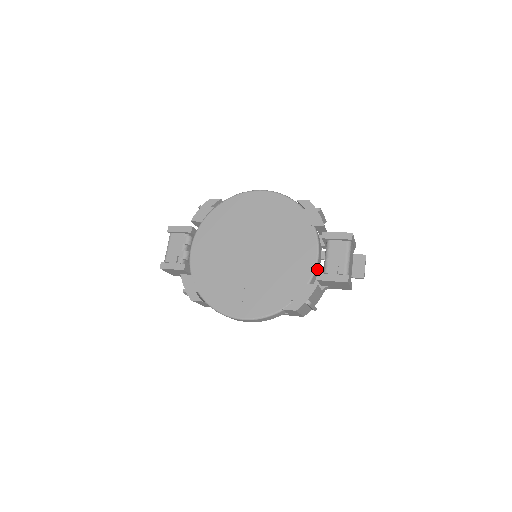
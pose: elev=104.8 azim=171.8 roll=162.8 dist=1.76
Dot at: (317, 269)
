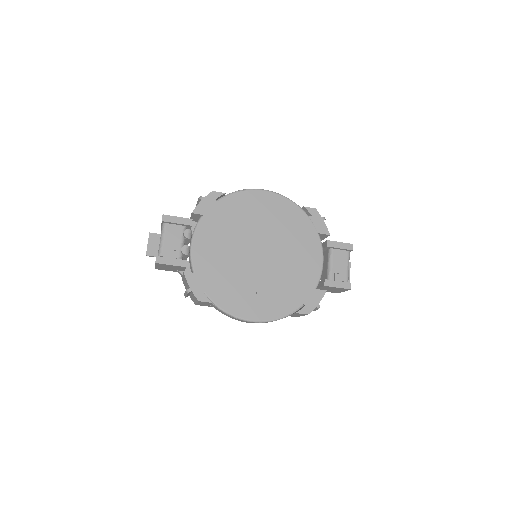
Dot at: occluded
